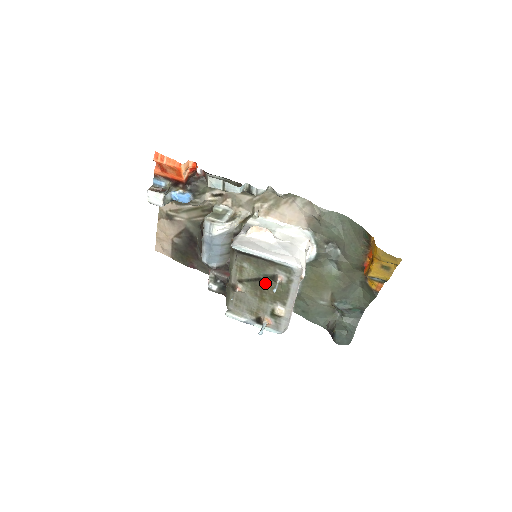
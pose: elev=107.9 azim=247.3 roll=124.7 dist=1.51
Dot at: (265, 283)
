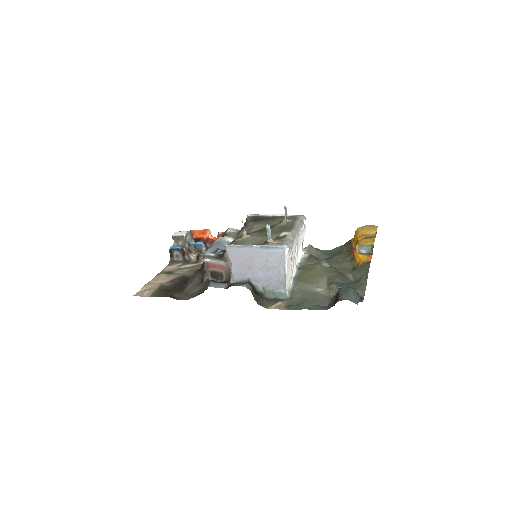
Dot at: (272, 227)
